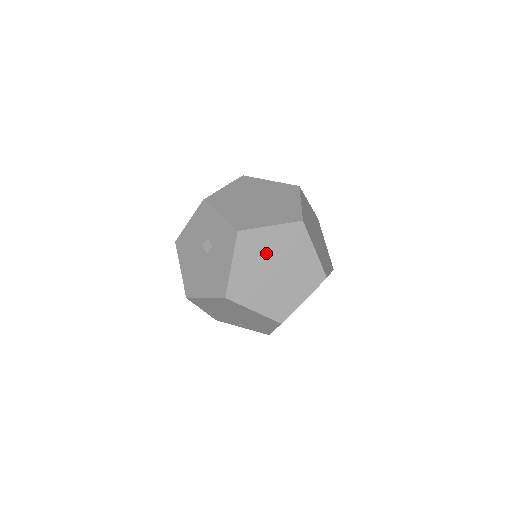
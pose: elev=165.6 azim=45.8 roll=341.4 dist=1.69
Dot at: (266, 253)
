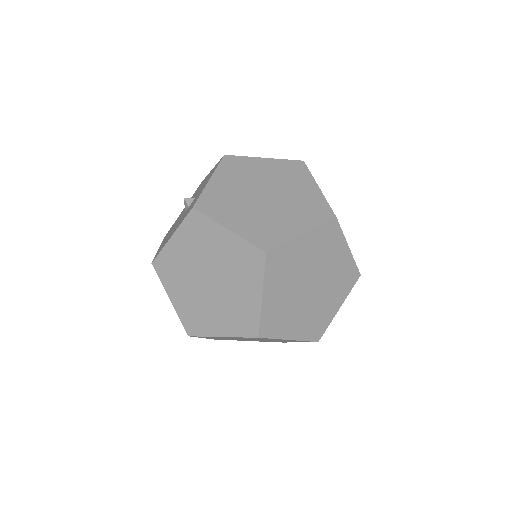
Dot at: (209, 254)
